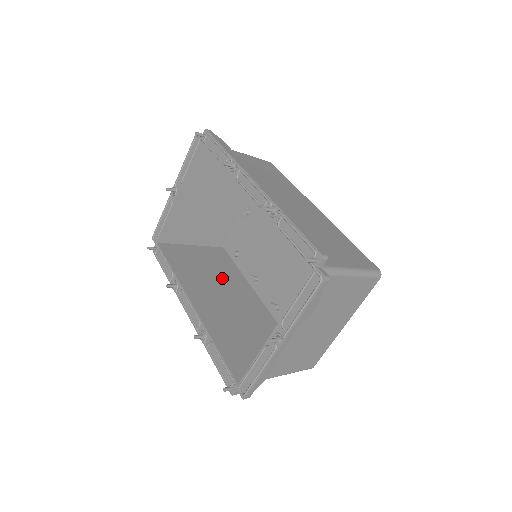
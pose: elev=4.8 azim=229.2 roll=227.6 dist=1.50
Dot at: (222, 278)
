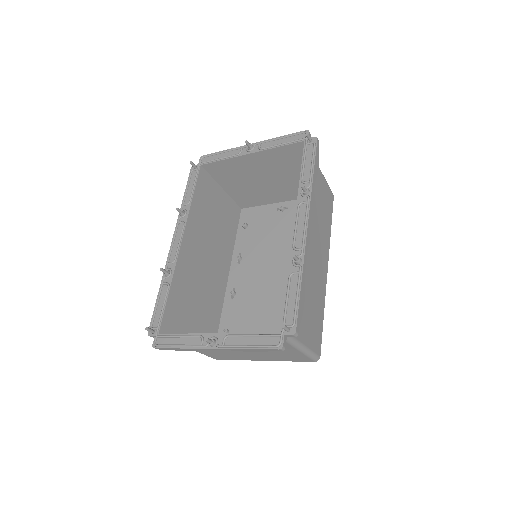
Dot at: (219, 236)
